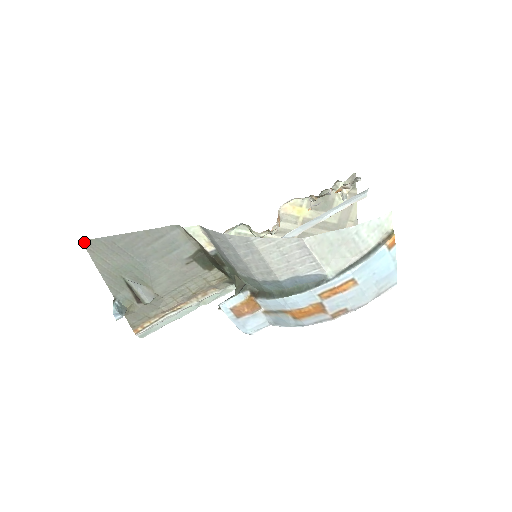
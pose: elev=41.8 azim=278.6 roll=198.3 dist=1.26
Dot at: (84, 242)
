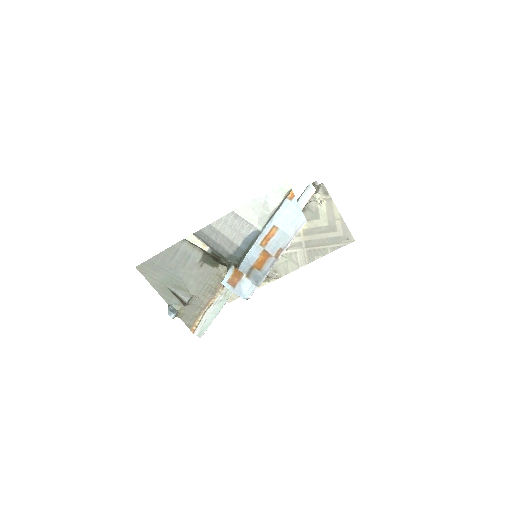
Dot at: (137, 268)
